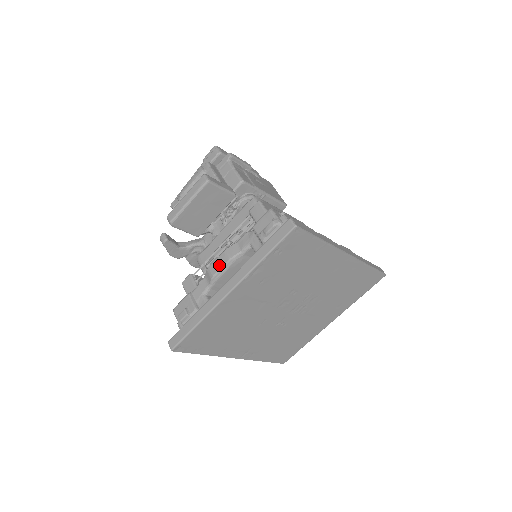
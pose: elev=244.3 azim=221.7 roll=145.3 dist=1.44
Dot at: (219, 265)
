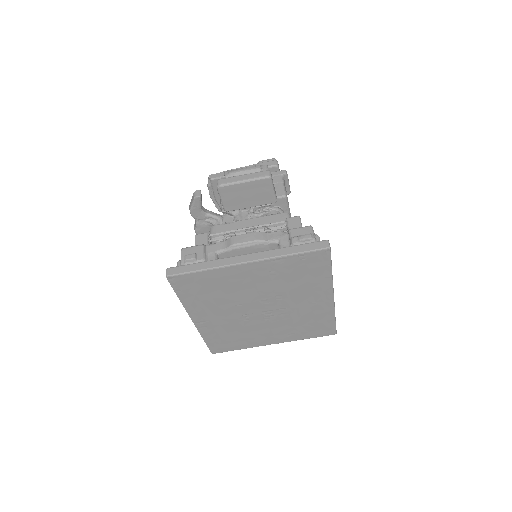
Dot at: (245, 239)
